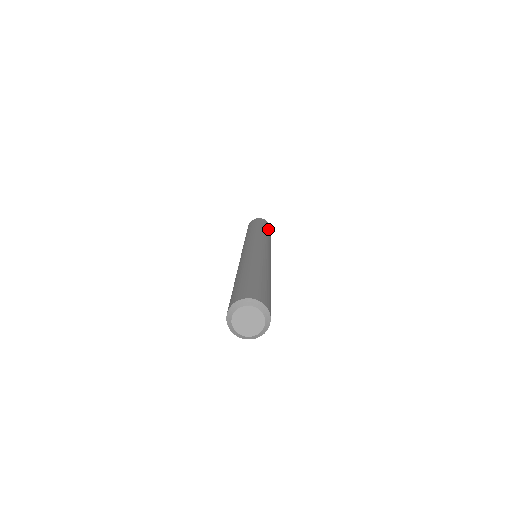
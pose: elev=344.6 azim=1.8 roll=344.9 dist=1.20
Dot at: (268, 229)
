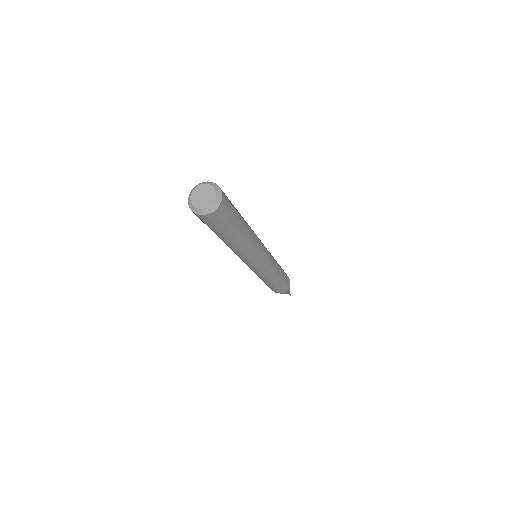
Dot at: (285, 275)
